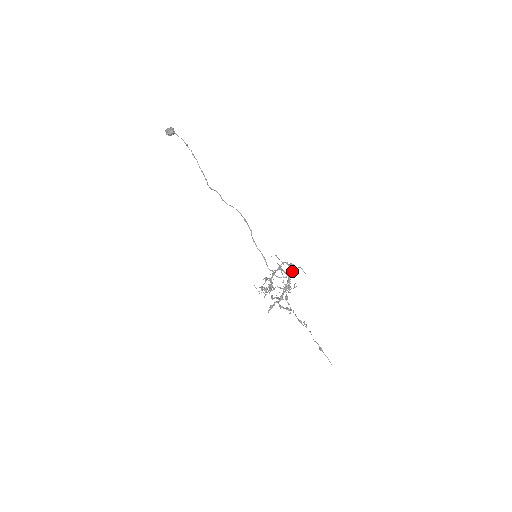
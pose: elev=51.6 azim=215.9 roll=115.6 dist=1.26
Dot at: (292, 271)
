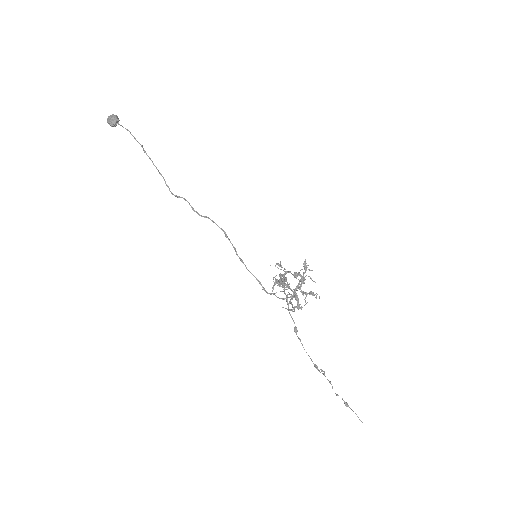
Dot at: (297, 286)
